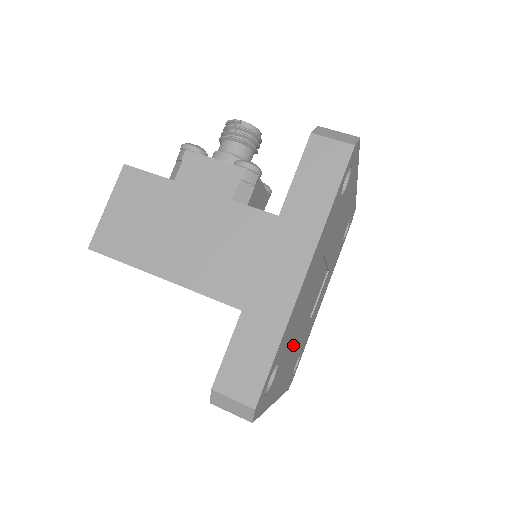
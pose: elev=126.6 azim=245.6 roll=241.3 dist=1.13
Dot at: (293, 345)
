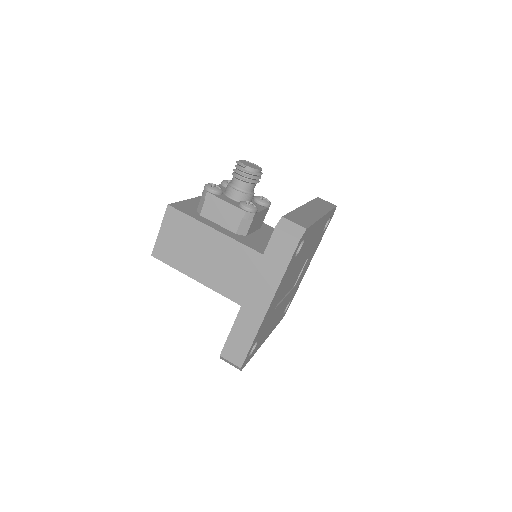
Dot at: (274, 317)
